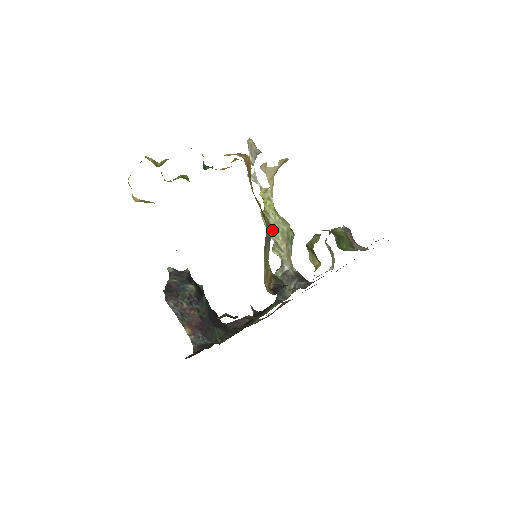
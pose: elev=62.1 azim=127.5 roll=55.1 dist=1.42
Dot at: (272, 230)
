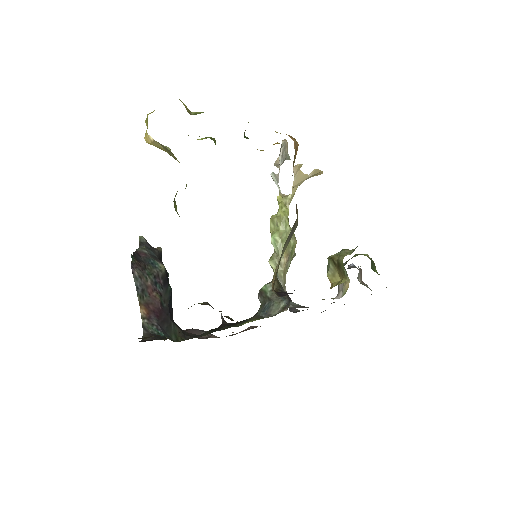
Dot at: (279, 238)
